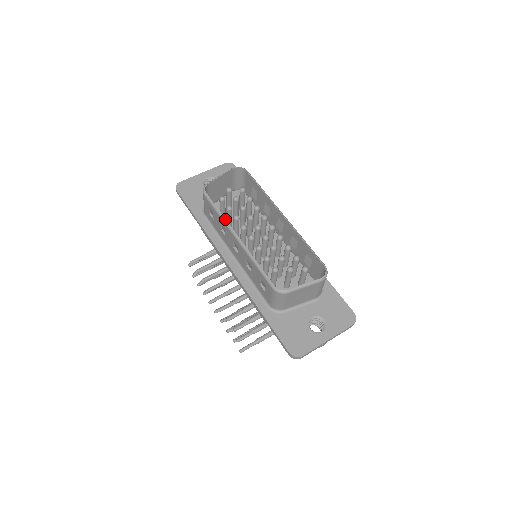
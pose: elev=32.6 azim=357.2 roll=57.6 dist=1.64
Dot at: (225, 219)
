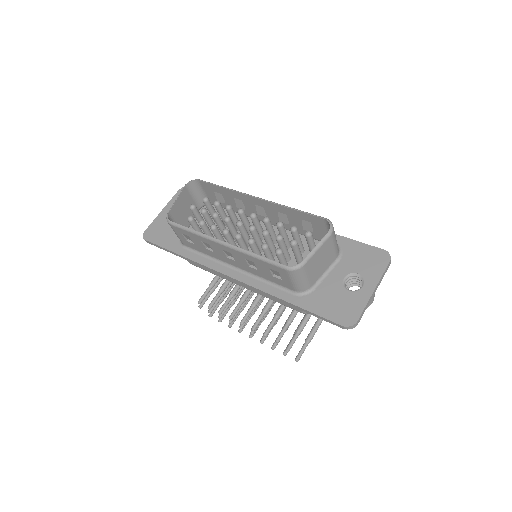
Dot at: (202, 234)
